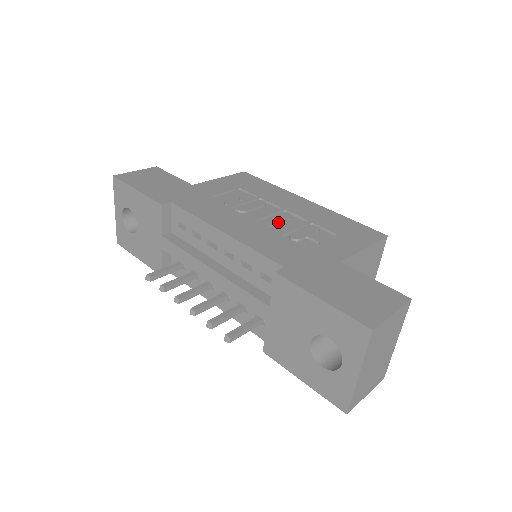
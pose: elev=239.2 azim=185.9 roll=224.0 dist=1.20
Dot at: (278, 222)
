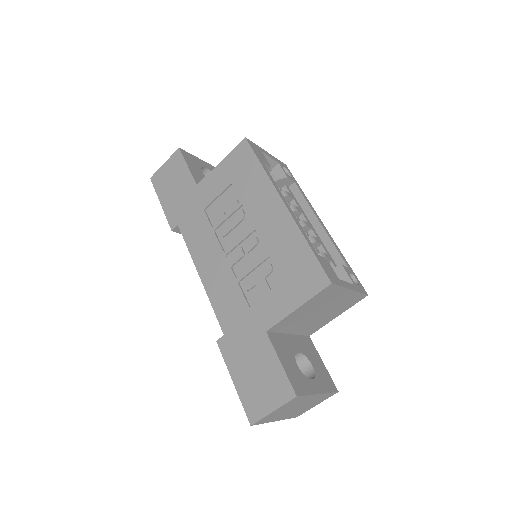
Dot at: (242, 256)
